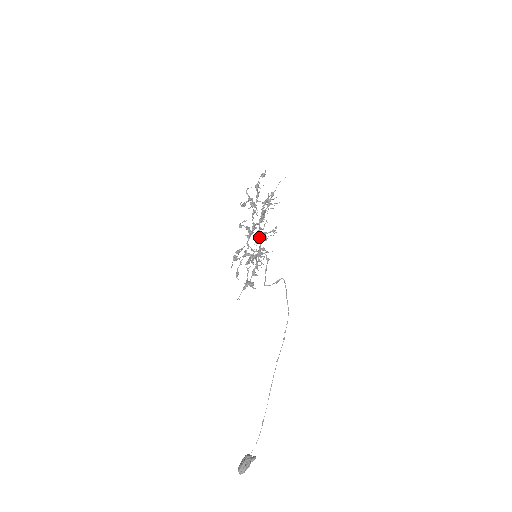
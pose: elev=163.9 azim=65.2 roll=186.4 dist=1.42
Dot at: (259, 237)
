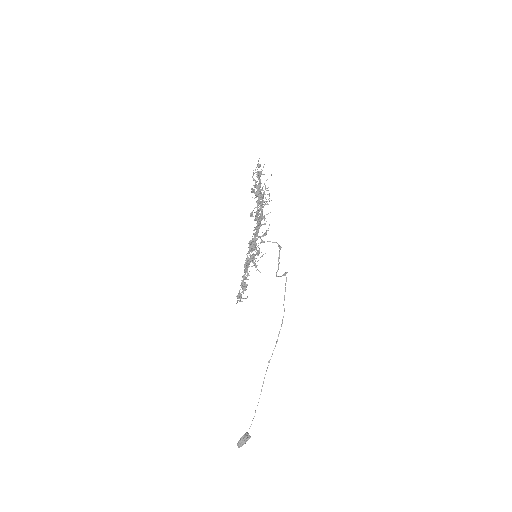
Dot at: (252, 241)
